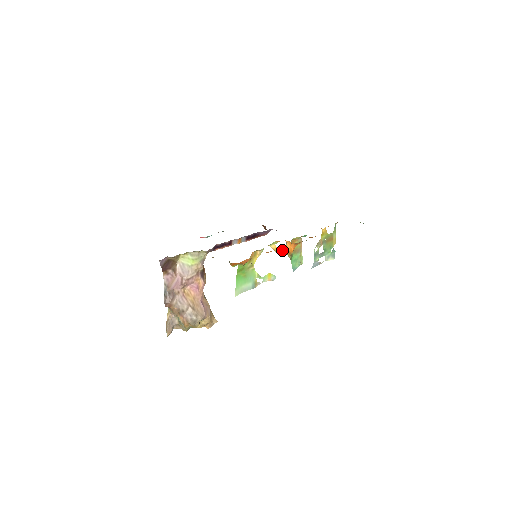
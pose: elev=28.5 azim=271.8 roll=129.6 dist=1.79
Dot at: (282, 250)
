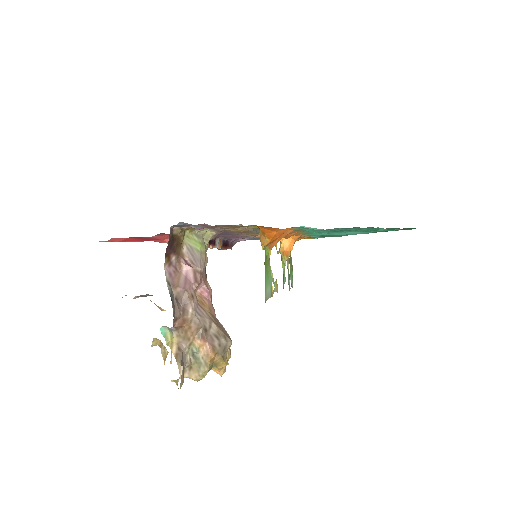
Dot at: (279, 250)
